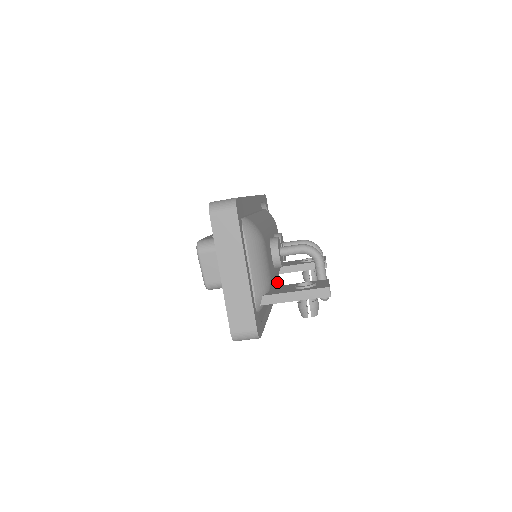
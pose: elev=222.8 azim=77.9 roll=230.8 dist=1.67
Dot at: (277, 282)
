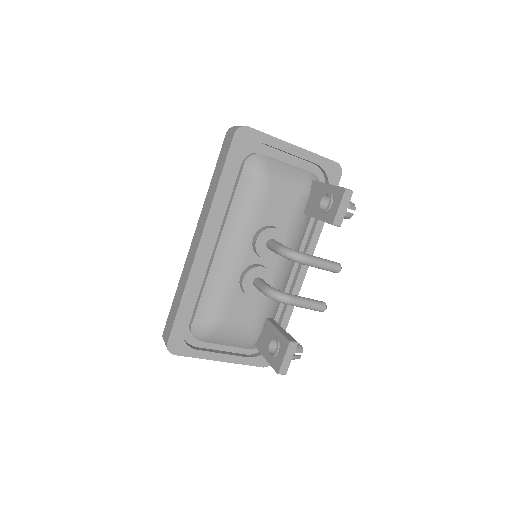
Dot at: occluded
